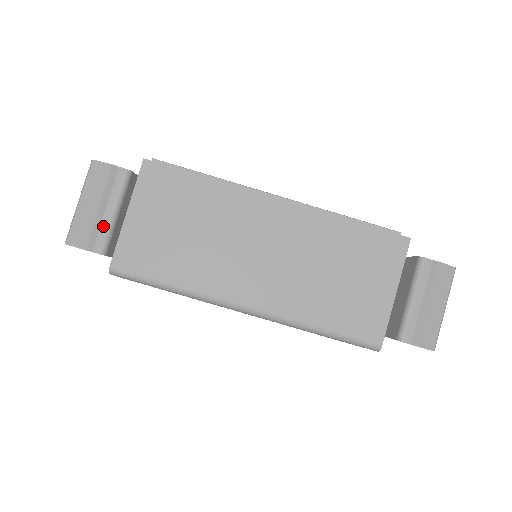
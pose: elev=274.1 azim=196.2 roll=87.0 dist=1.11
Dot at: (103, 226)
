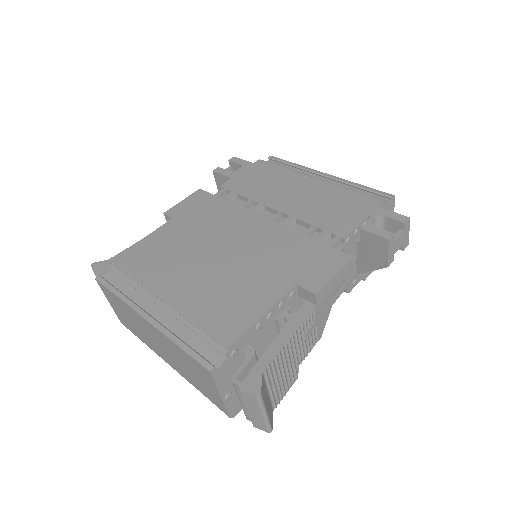
Dot at: occluded
